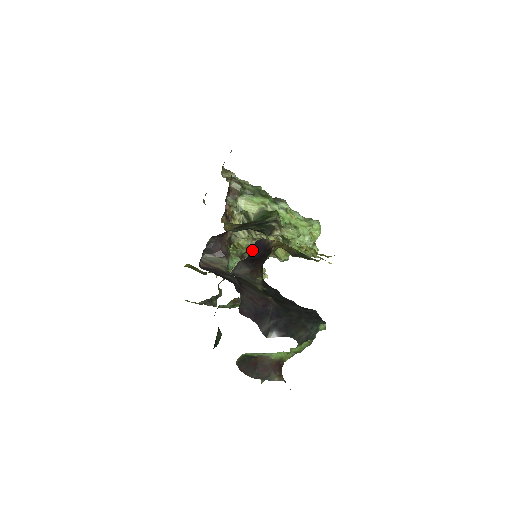
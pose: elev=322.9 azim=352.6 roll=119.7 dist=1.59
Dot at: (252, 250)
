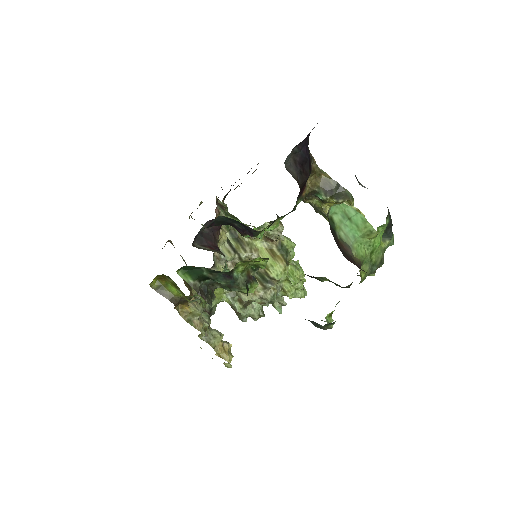
Dot at: (306, 141)
